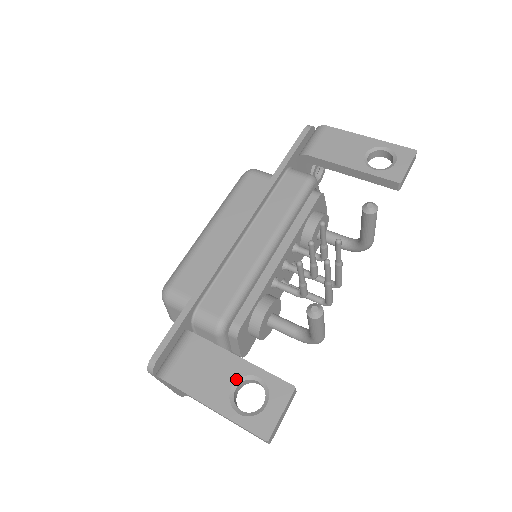
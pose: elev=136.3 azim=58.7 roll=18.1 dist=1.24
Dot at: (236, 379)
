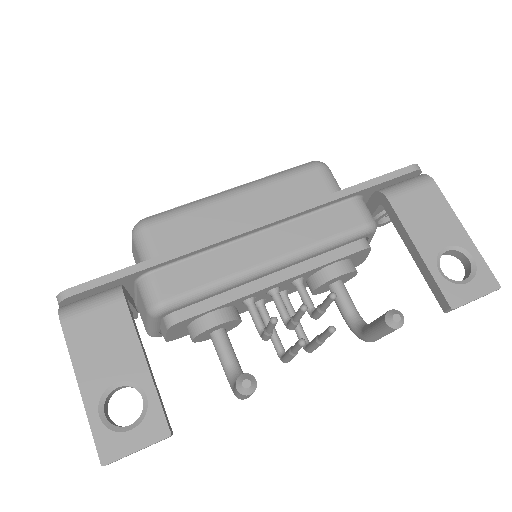
Dot at: (125, 379)
